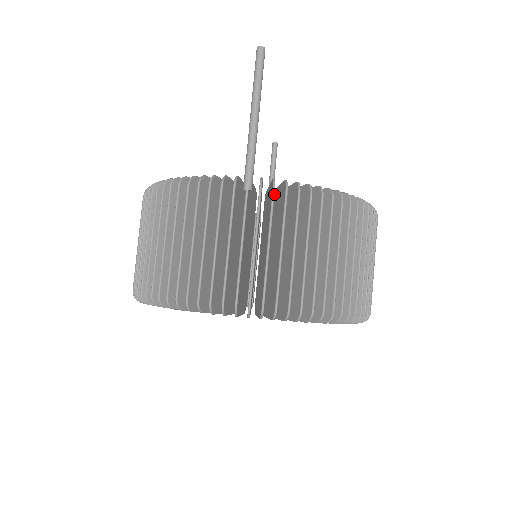
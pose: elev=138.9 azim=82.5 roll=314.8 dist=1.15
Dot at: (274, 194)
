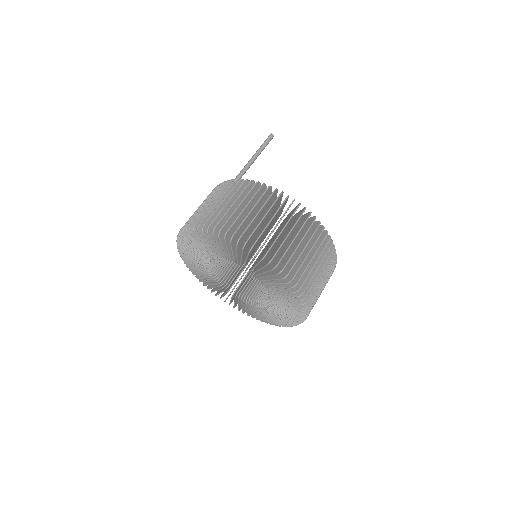
Dot at: (243, 183)
